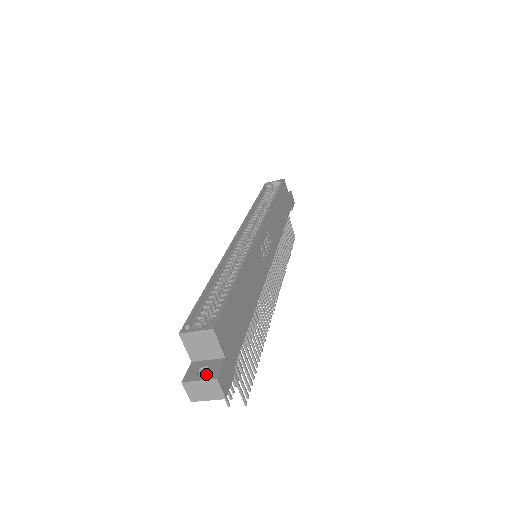
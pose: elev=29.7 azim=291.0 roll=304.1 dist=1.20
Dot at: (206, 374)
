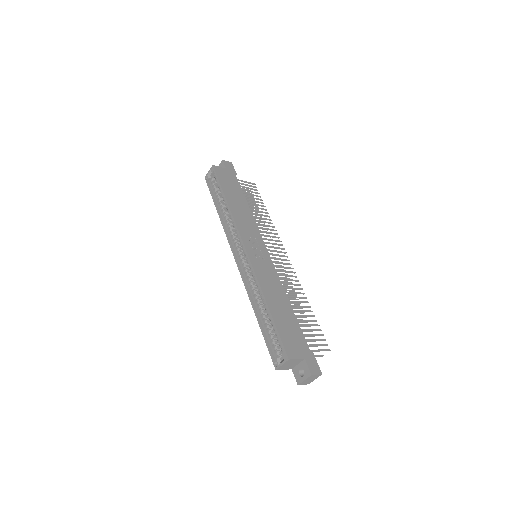
Dot at: (304, 375)
